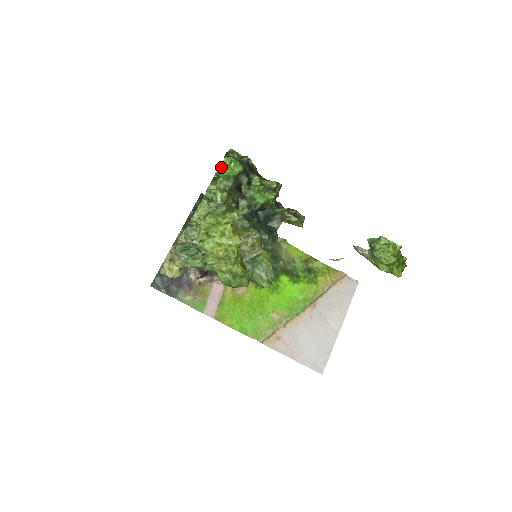
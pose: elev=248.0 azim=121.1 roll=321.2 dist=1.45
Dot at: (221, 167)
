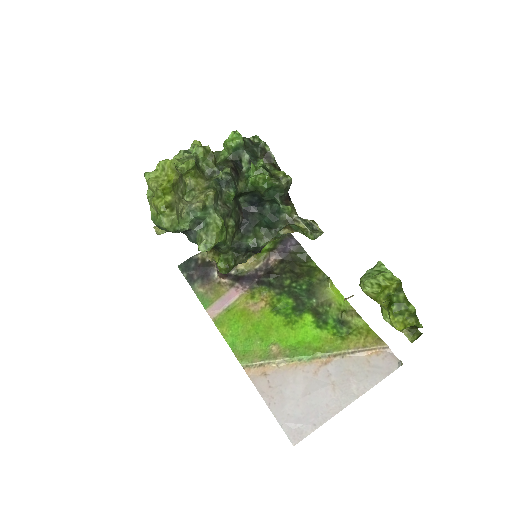
Dot at: occluded
